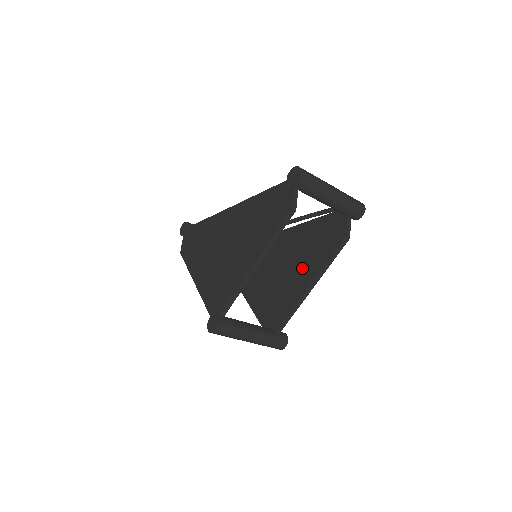
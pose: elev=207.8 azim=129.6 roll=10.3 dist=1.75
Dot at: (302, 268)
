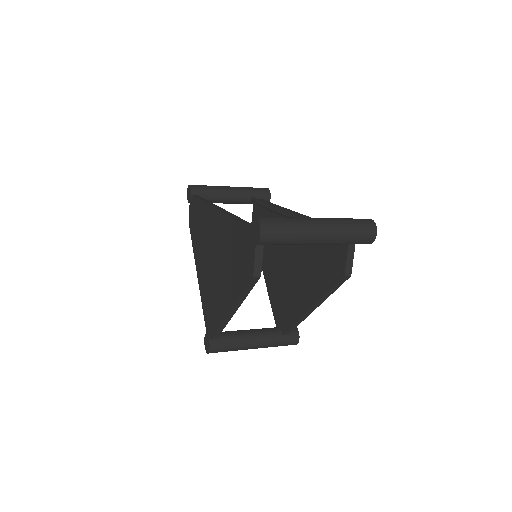
Dot at: (305, 281)
